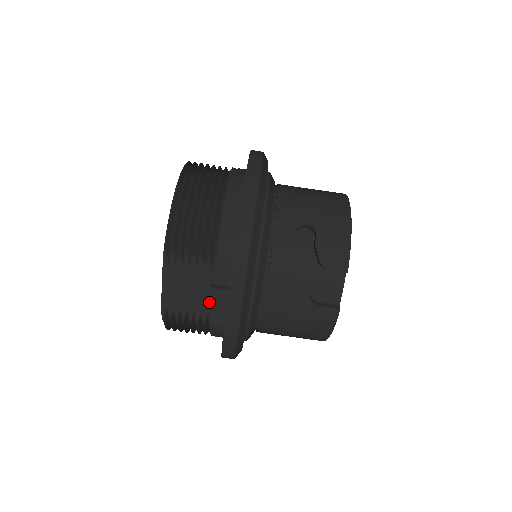
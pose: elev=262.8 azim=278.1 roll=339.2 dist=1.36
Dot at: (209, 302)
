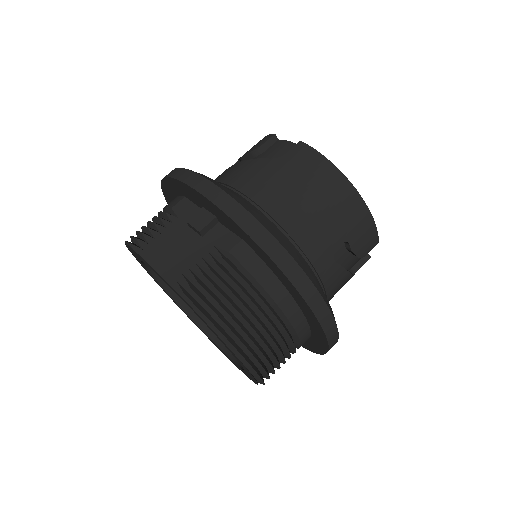
Dot at: (198, 230)
